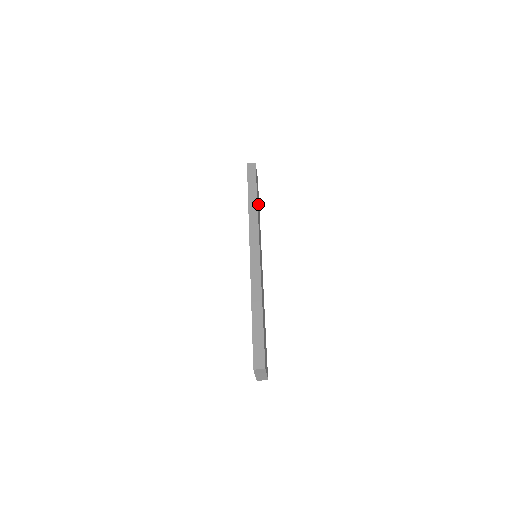
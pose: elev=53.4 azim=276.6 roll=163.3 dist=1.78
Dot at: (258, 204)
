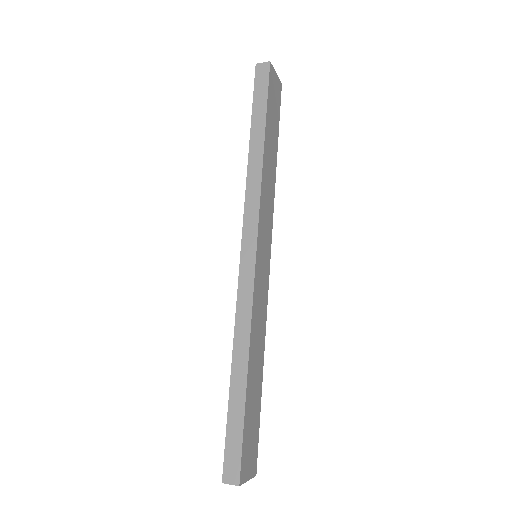
Dot at: (271, 146)
